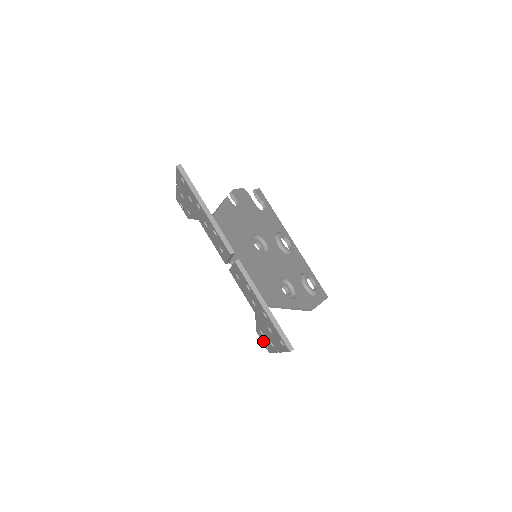
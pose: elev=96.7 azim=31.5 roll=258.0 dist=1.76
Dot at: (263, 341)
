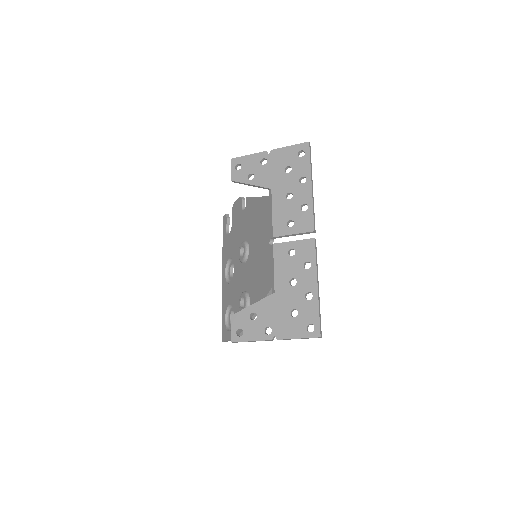
Dot at: (237, 326)
